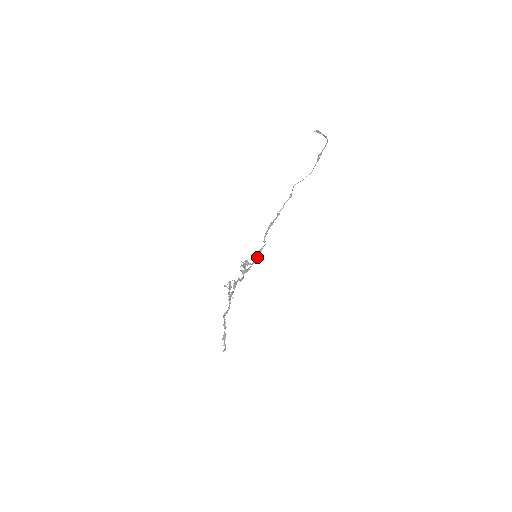
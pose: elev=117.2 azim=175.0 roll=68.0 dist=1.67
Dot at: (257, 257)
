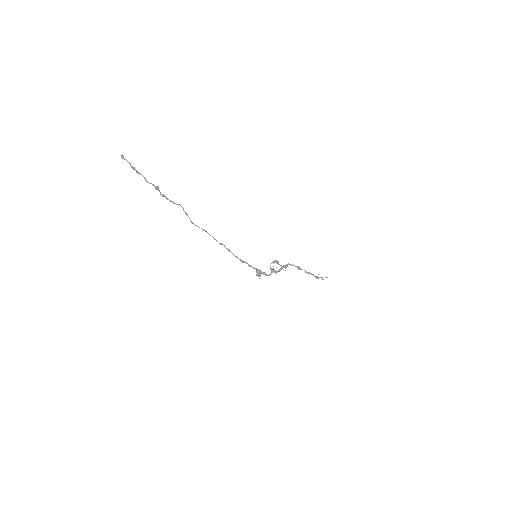
Dot at: (256, 269)
